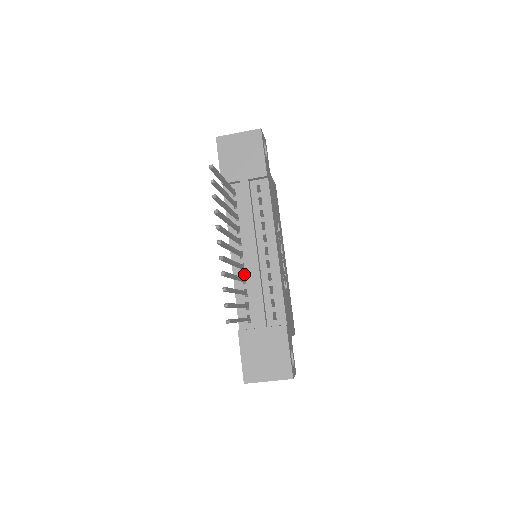
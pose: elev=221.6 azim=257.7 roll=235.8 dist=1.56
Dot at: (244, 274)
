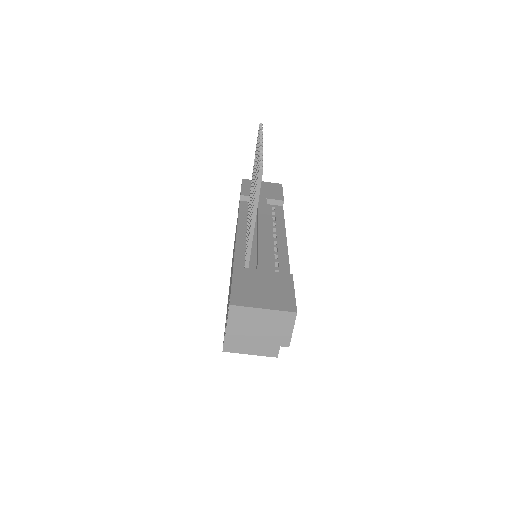
Dot at: occluded
